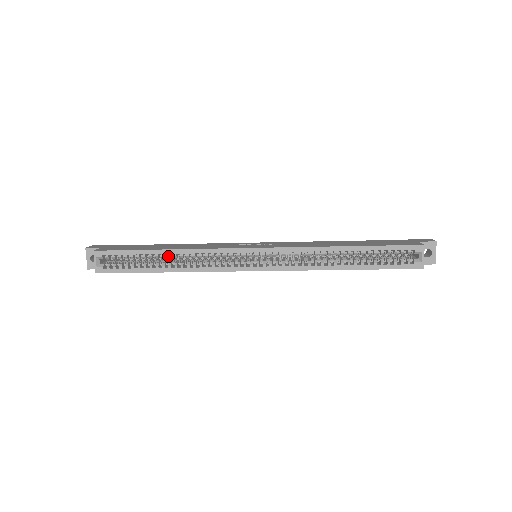
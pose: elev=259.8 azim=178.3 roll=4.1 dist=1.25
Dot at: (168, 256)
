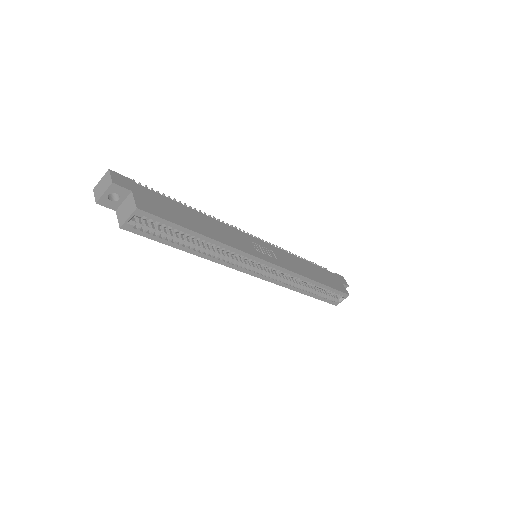
Dot at: (204, 242)
